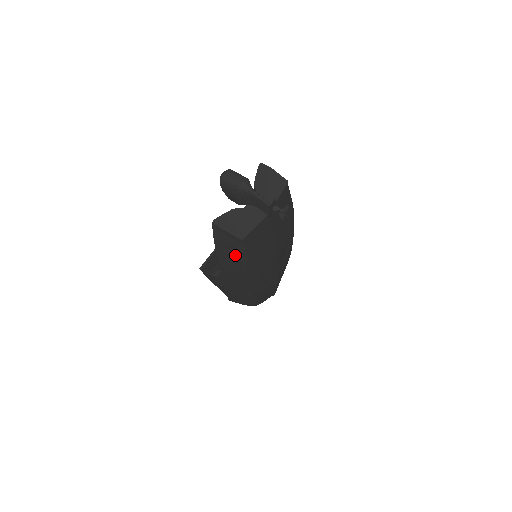
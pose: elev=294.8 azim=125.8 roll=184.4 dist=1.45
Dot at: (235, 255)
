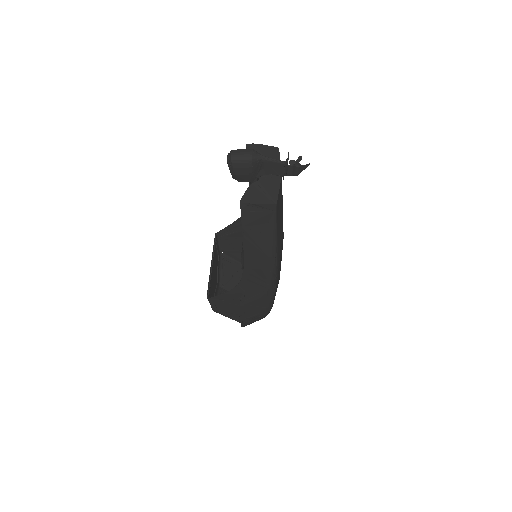
Dot at: (266, 232)
